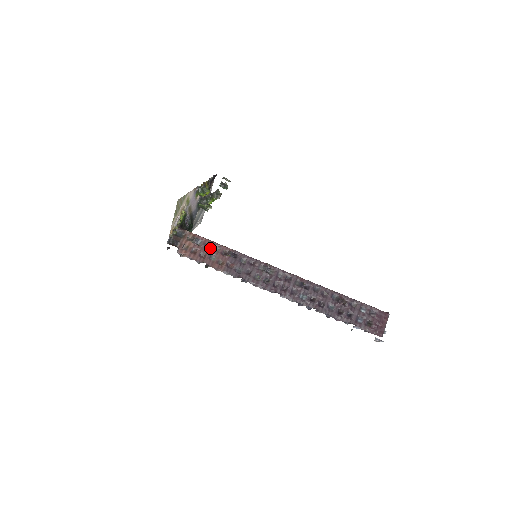
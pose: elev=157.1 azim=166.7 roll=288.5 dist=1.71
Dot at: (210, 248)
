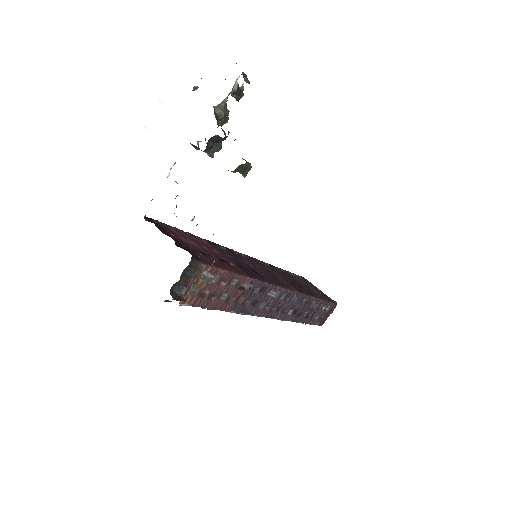
Dot at: (226, 284)
